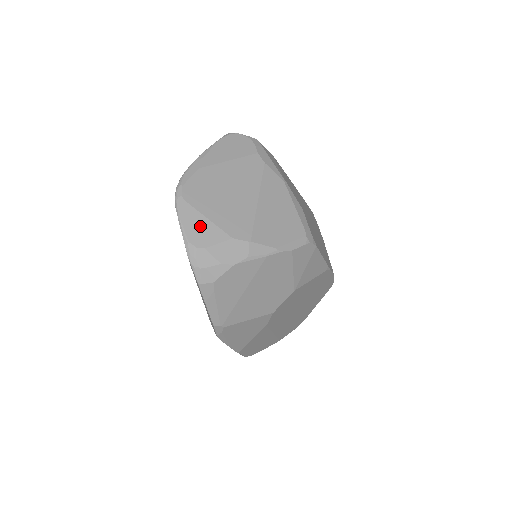
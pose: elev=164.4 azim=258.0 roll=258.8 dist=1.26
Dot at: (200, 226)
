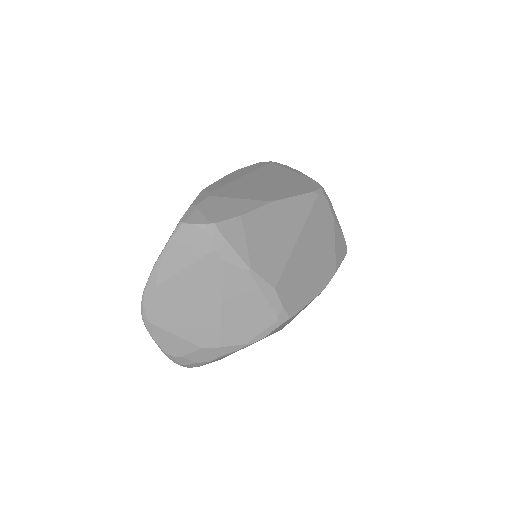
Dot at: (171, 342)
